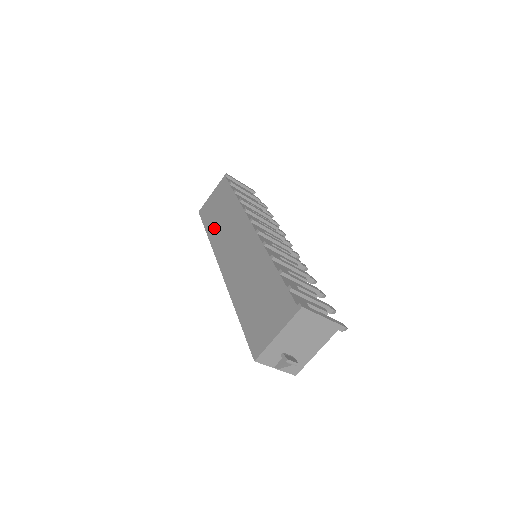
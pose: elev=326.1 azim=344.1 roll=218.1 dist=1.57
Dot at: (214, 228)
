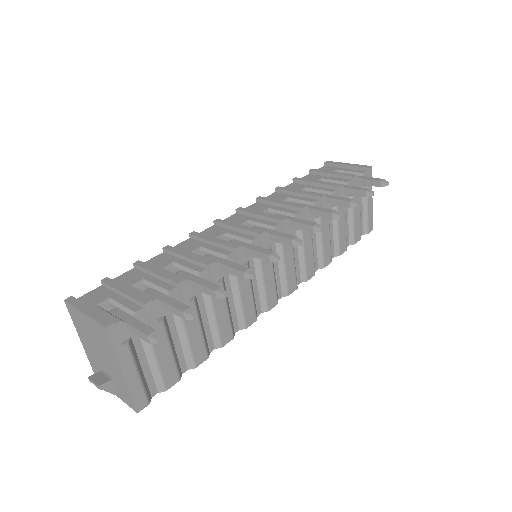
Dot at: occluded
